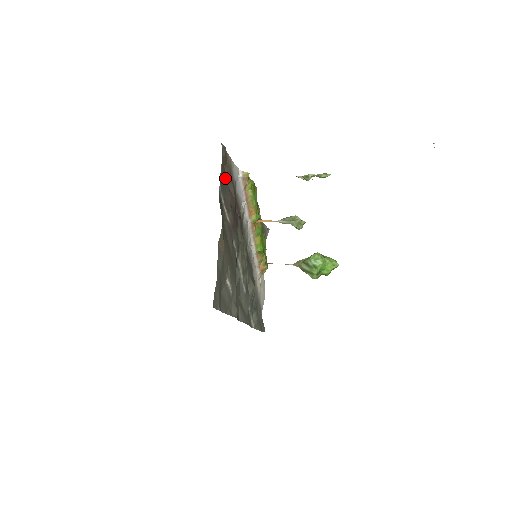
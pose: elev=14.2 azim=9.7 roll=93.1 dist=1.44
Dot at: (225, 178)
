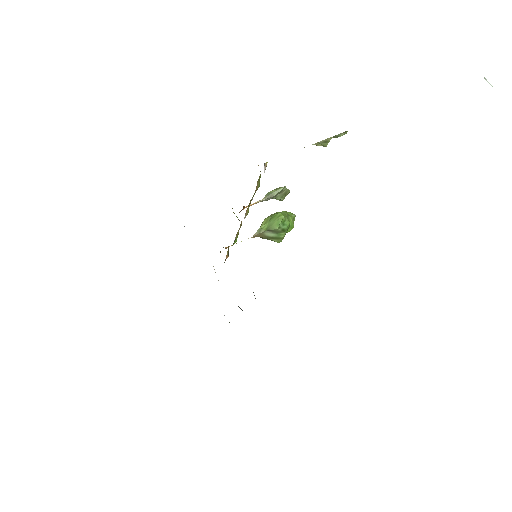
Dot at: occluded
